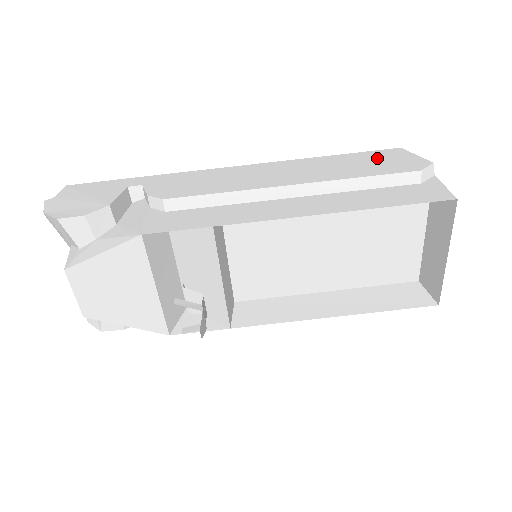
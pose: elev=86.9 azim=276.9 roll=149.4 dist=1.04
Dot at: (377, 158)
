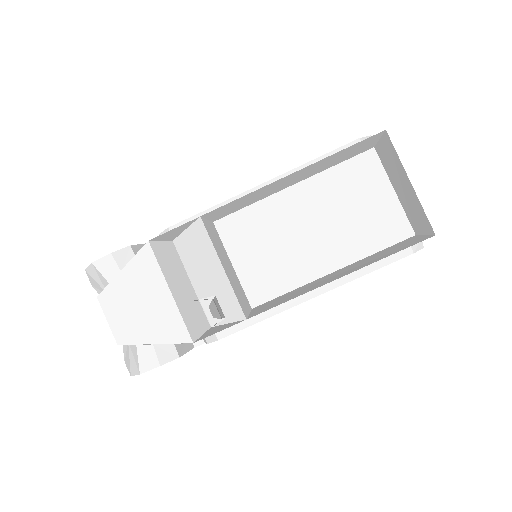
Dot at: occluded
